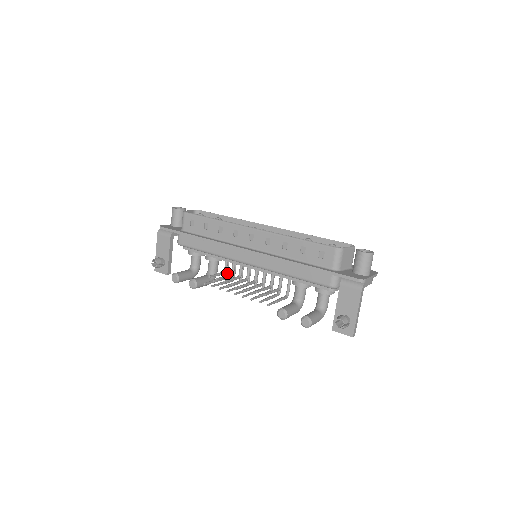
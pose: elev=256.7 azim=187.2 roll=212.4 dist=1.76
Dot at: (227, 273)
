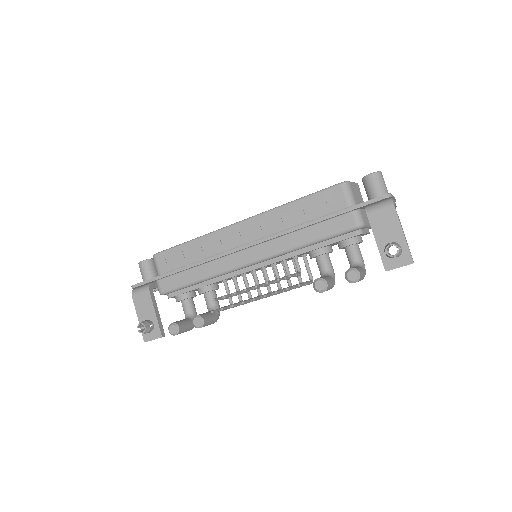
Dot at: (231, 300)
